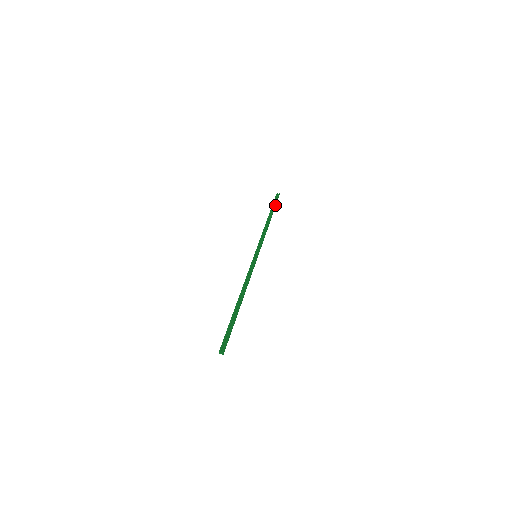
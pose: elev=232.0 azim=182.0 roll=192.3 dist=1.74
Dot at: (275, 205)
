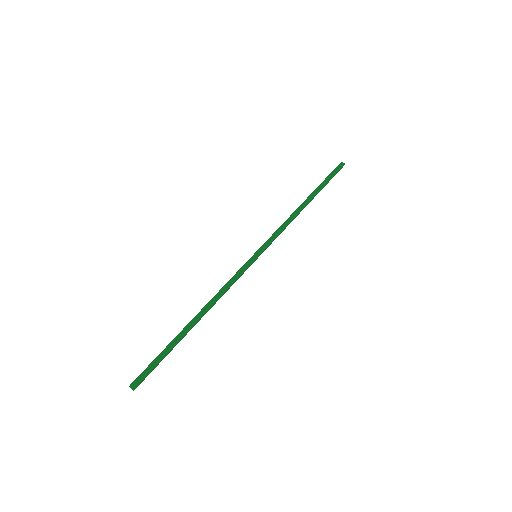
Dot at: (327, 181)
